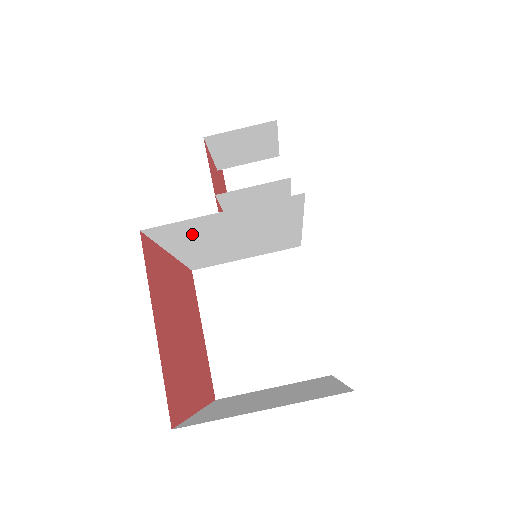
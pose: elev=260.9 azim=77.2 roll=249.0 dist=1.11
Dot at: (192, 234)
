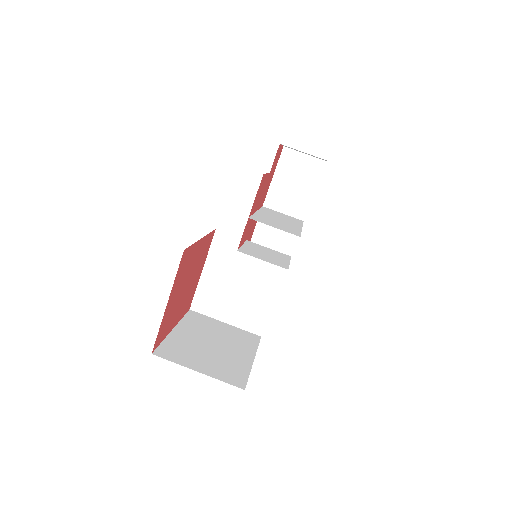
Dot at: occluded
